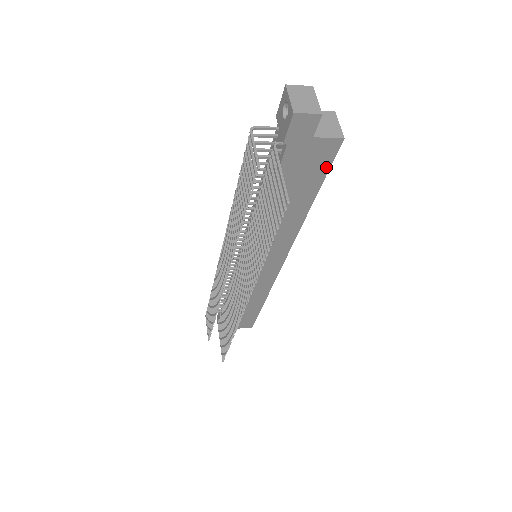
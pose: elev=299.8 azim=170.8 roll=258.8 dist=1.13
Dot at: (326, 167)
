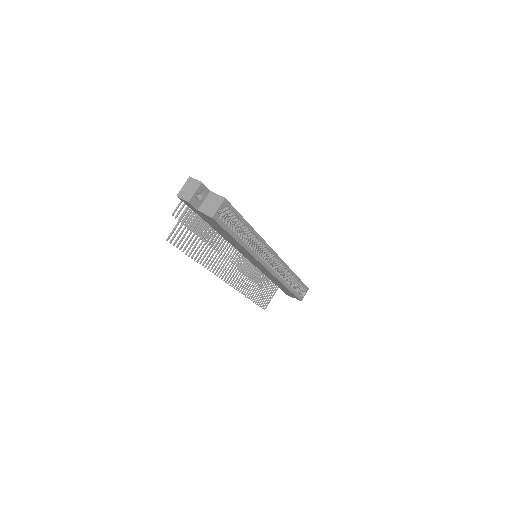
Dot at: (222, 228)
